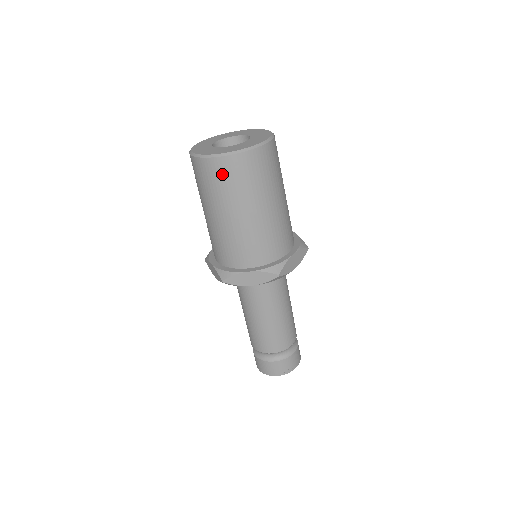
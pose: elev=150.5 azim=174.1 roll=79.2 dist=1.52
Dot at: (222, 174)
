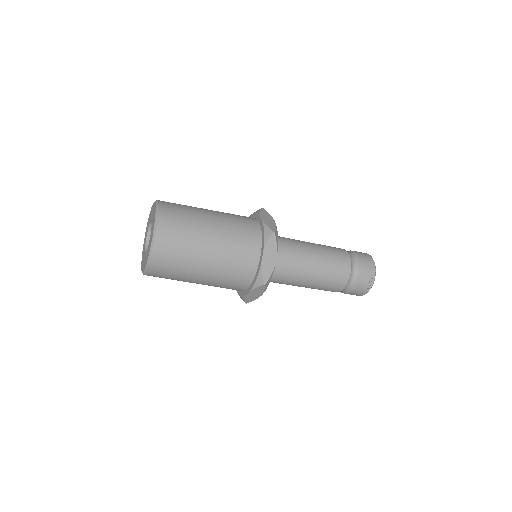
Dot at: (160, 276)
